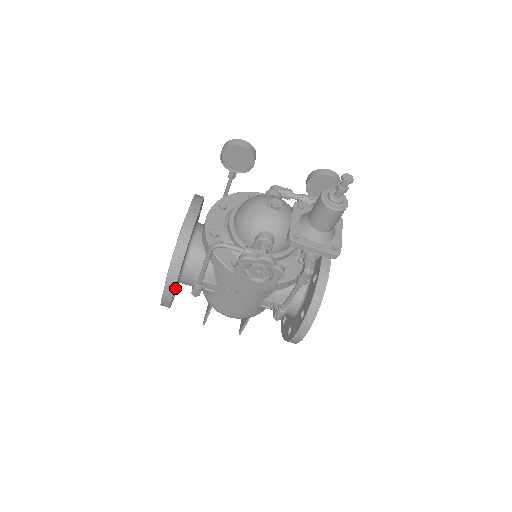
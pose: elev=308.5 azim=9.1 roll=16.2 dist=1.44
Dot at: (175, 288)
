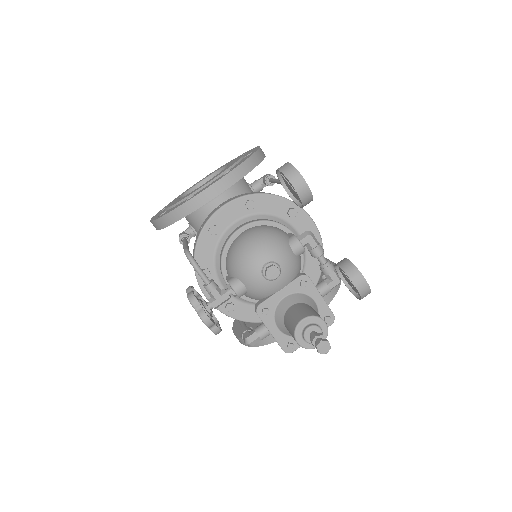
Dot at: occluded
